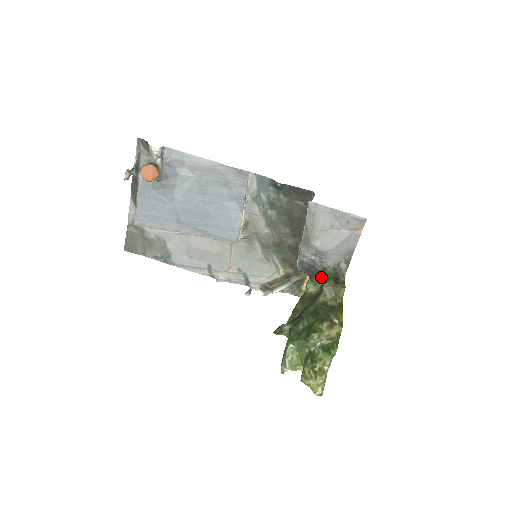
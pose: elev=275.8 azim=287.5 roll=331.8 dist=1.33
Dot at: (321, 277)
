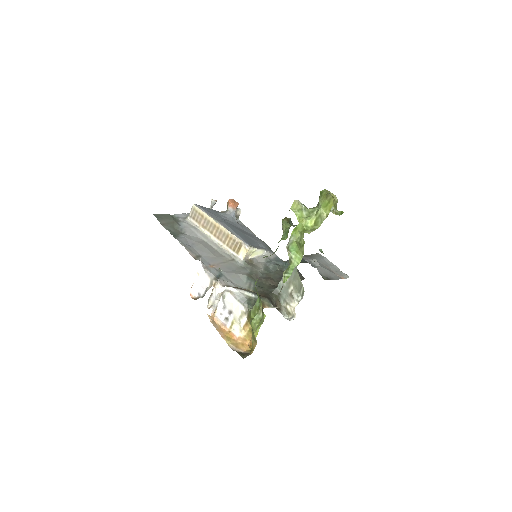
Dot at: occluded
